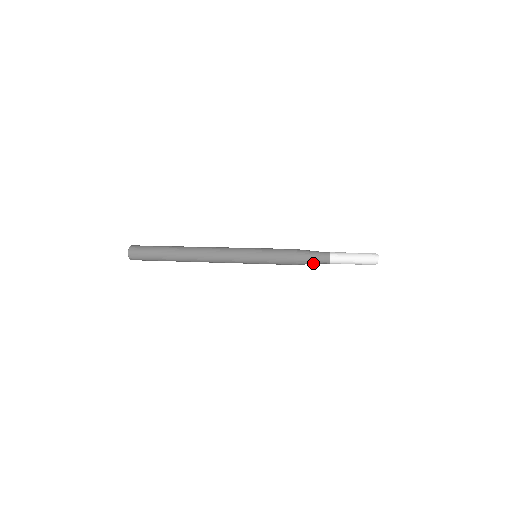
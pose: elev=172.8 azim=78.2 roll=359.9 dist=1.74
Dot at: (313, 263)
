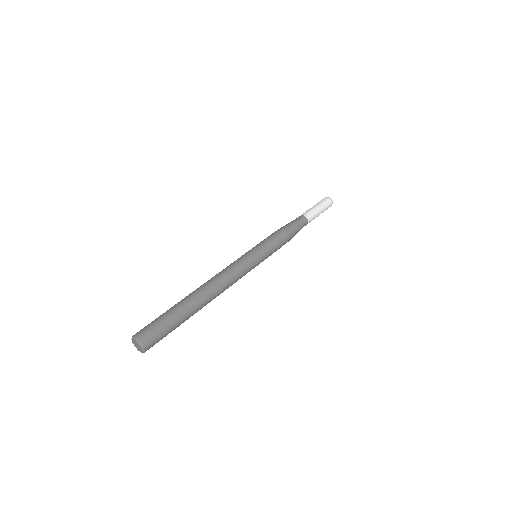
Dot at: occluded
